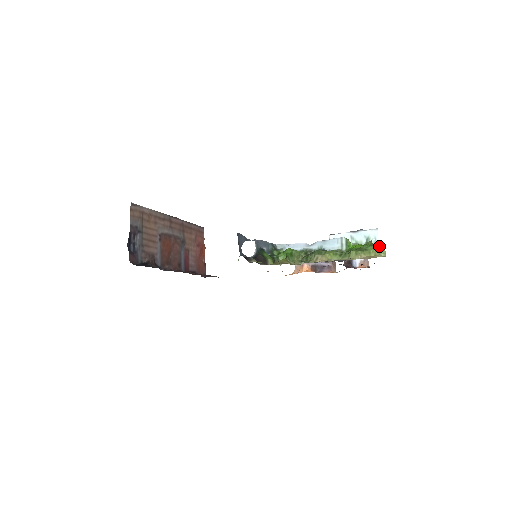
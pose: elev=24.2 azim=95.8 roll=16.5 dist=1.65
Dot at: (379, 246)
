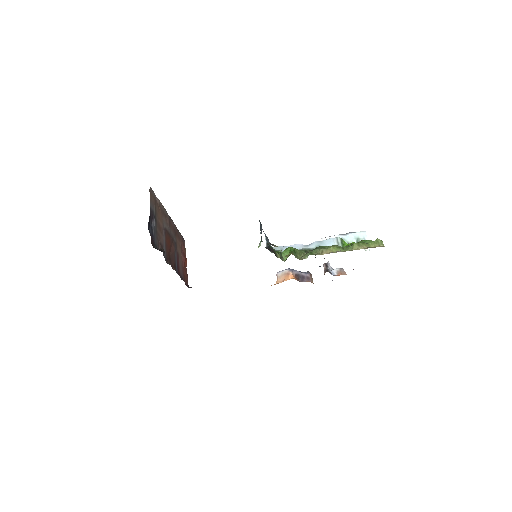
Dot at: (377, 239)
